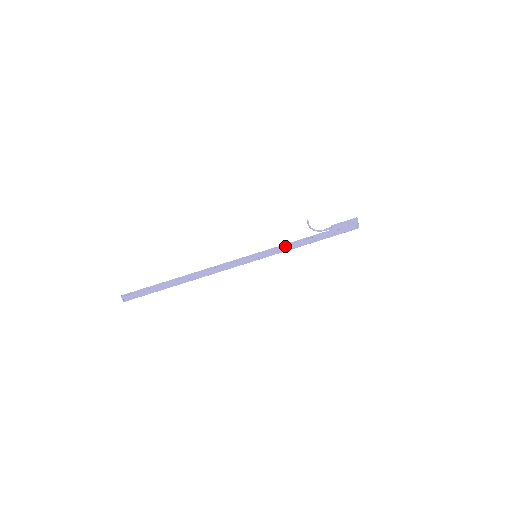
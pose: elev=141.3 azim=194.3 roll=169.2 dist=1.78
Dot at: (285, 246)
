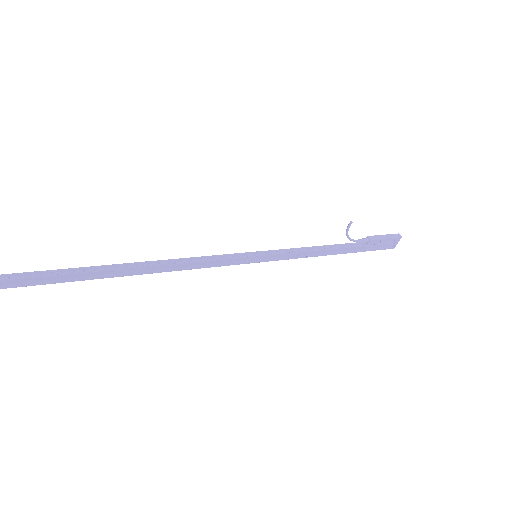
Dot at: (302, 251)
